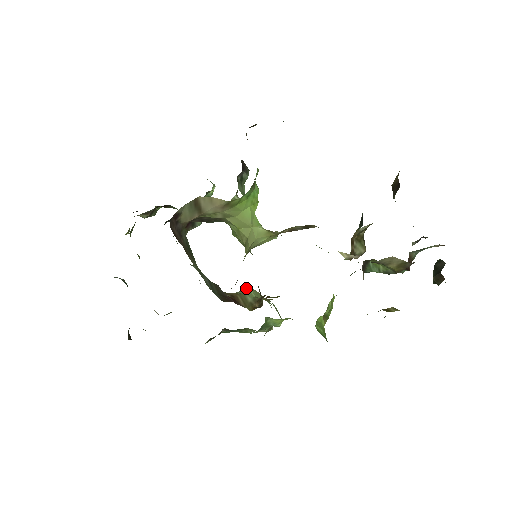
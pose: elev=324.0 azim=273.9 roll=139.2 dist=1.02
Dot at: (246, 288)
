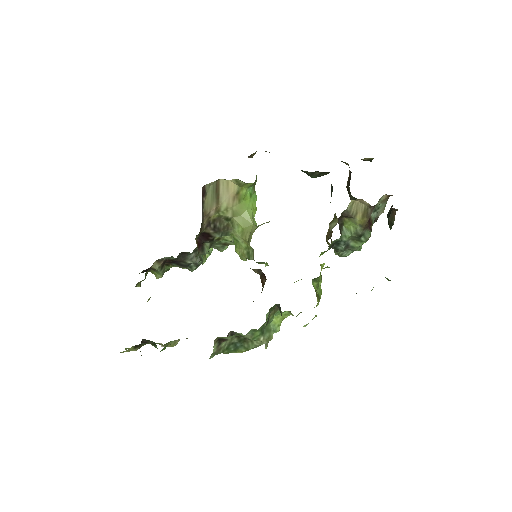
Dot at: occluded
